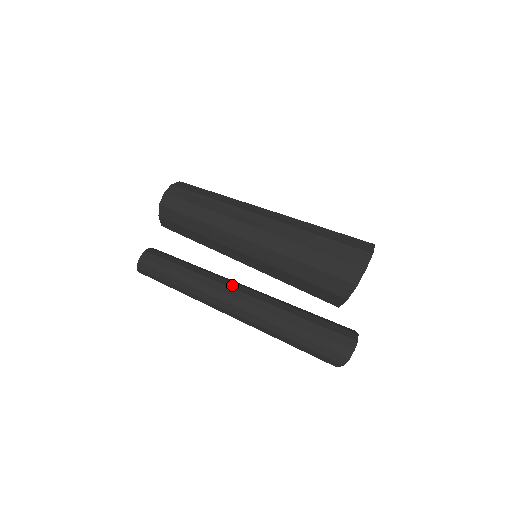
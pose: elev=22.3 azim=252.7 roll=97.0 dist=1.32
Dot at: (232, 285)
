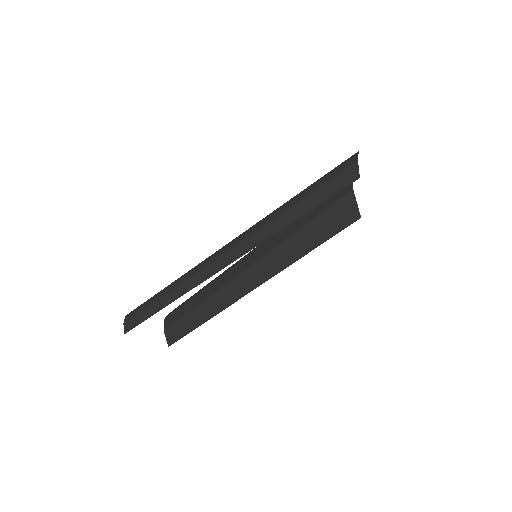
Dot at: occluded
